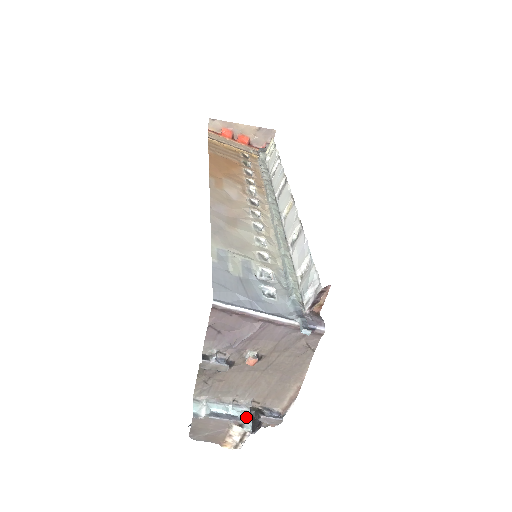
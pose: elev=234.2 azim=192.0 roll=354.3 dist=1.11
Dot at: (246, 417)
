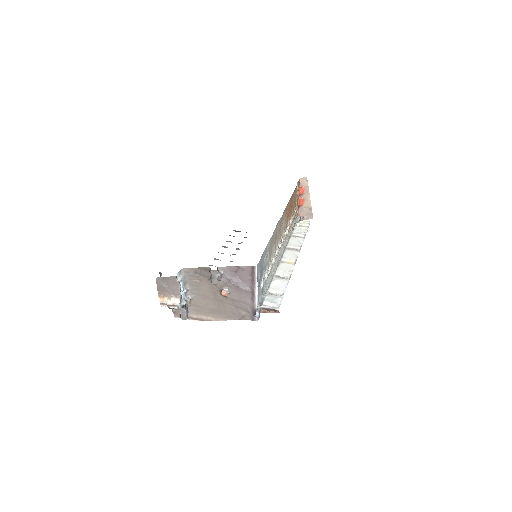
Dot at: (184, 302)
